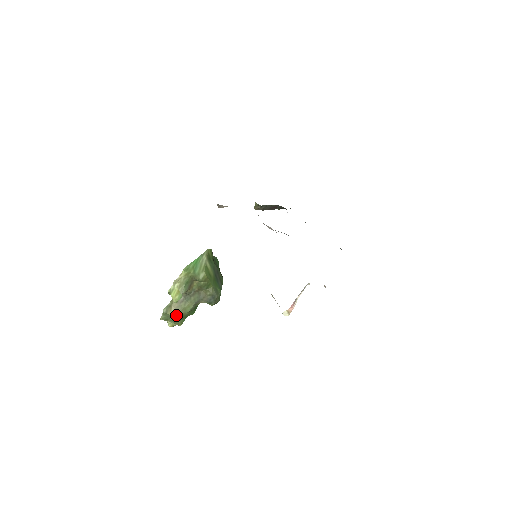
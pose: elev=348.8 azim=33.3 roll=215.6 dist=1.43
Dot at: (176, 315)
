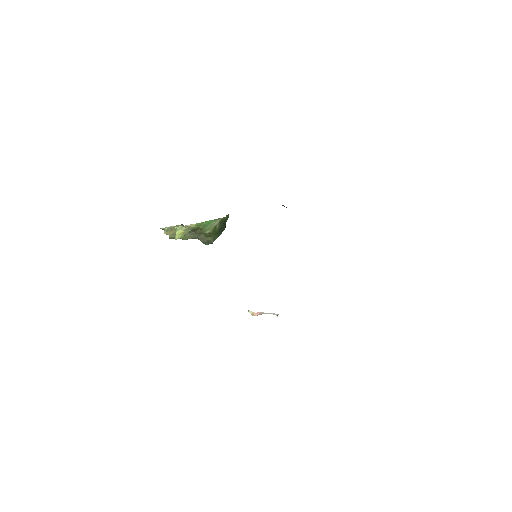
Dot at: (173, 237)
